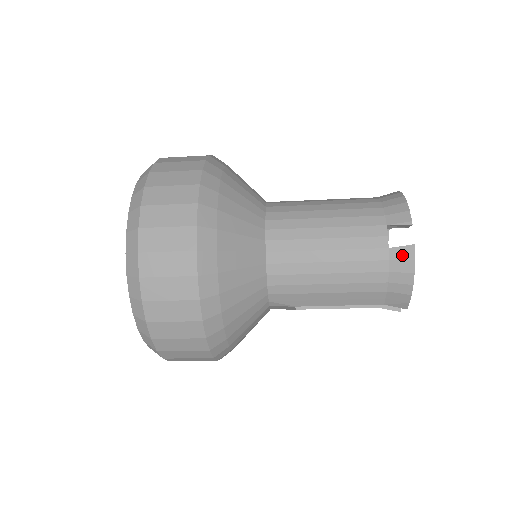
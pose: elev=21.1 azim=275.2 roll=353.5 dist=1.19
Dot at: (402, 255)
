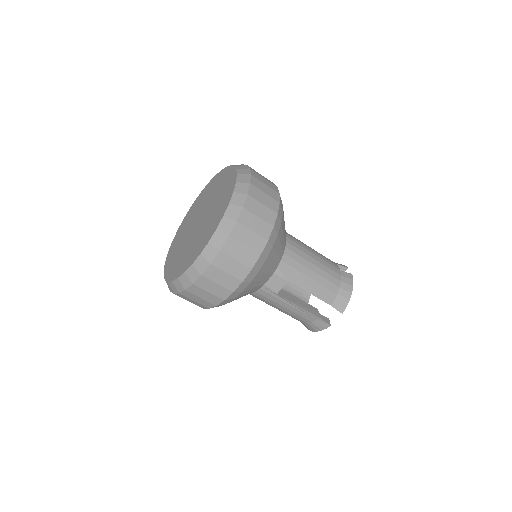
Dot at: (347, 276)
